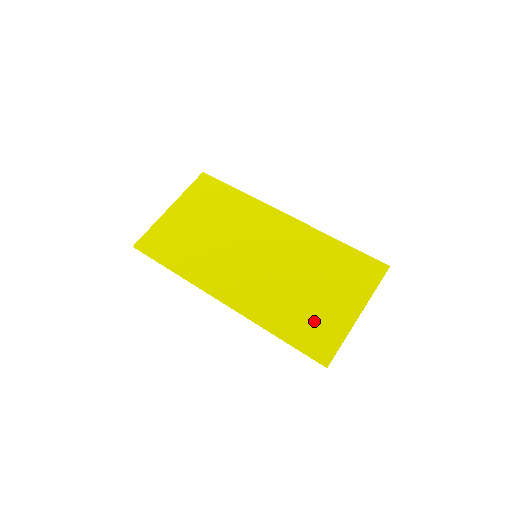
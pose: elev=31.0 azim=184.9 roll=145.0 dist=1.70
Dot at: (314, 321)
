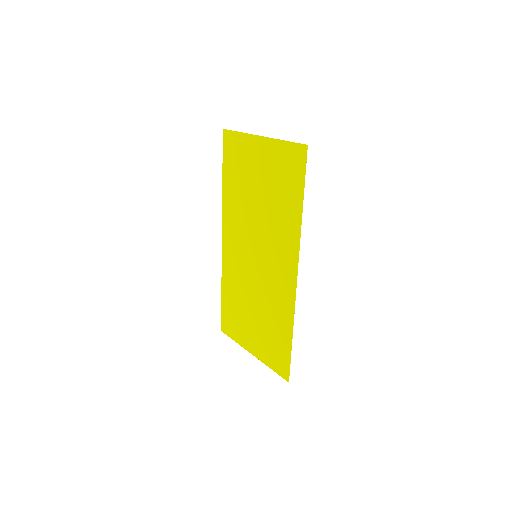
Dot at: (237, 318)
